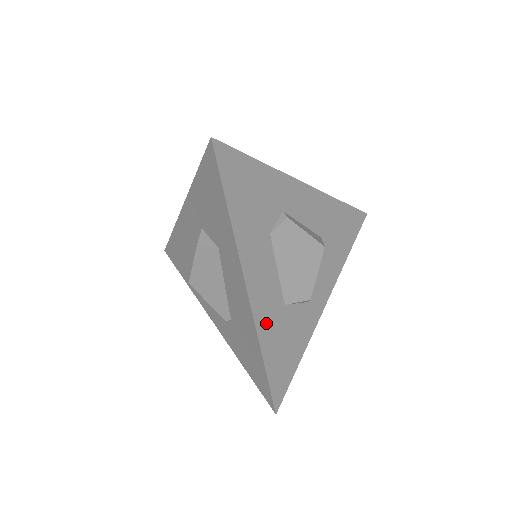
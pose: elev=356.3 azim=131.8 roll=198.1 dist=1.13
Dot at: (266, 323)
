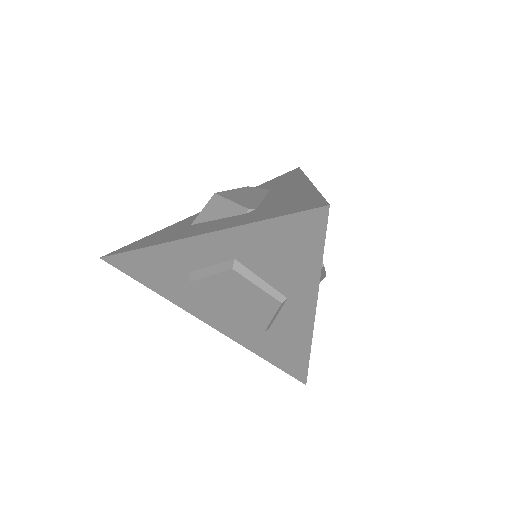
Dot at: occluded
